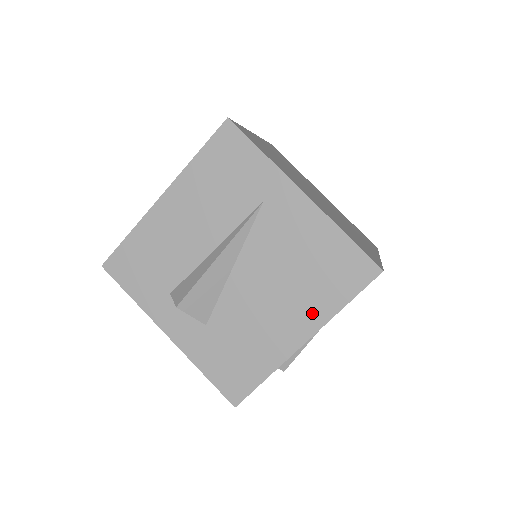
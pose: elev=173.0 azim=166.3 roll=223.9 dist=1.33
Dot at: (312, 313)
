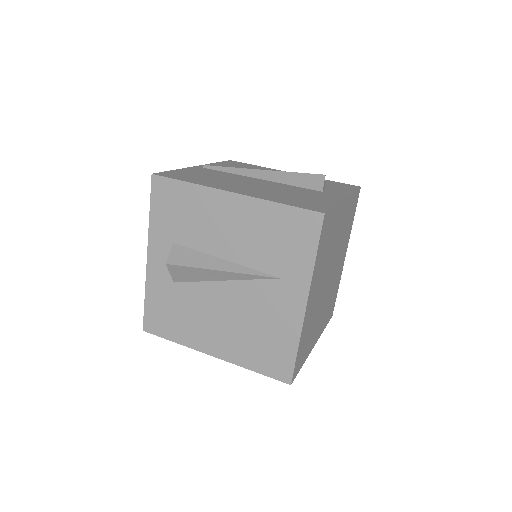
Dot at: (233, 352)
